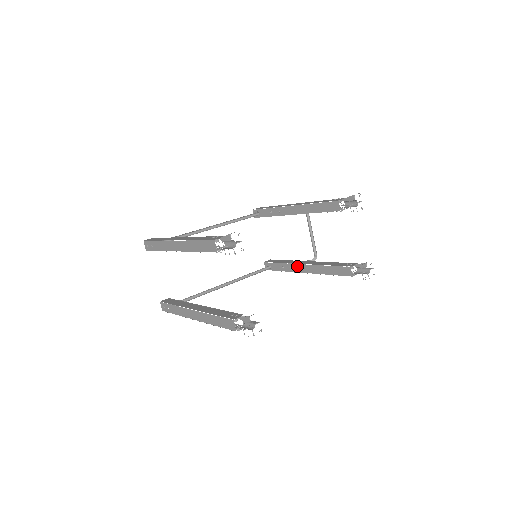
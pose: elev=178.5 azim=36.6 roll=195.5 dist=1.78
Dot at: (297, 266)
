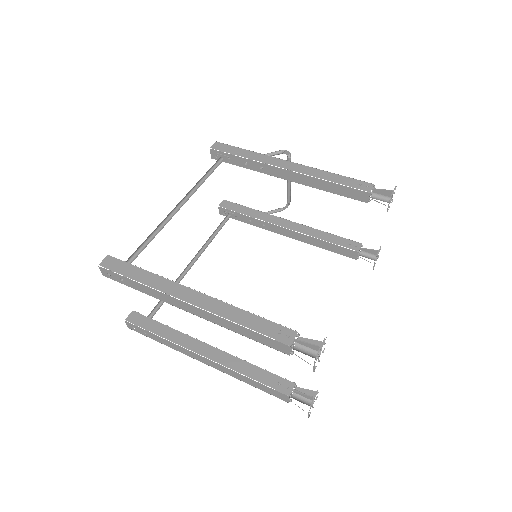
Dot at: (275, 227)
